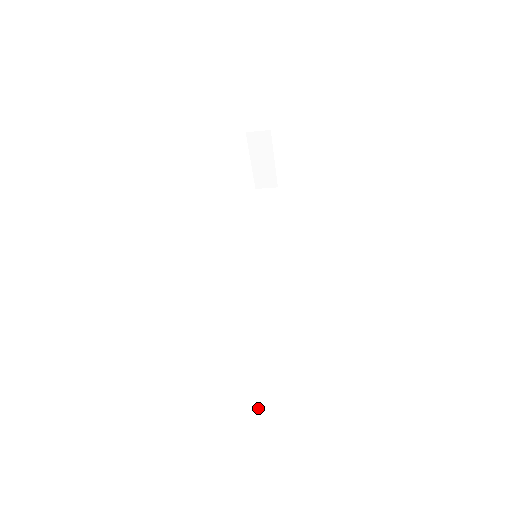
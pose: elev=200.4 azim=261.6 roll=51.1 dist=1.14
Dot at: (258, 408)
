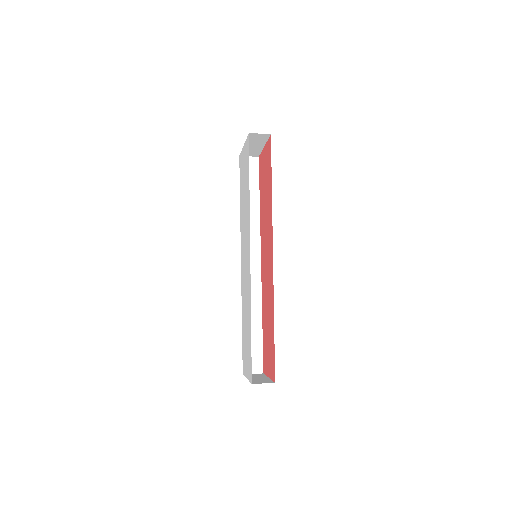
Dot at: (256, 358)
